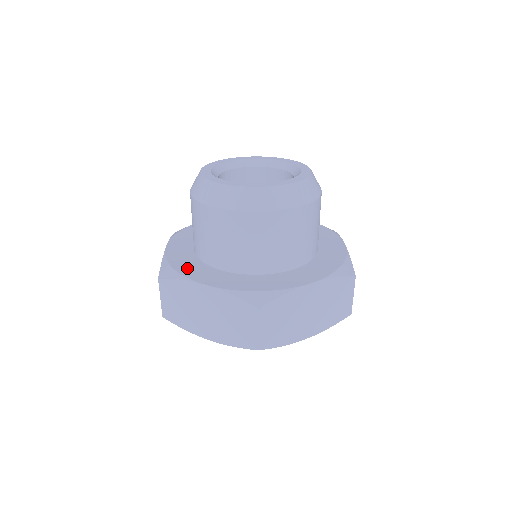
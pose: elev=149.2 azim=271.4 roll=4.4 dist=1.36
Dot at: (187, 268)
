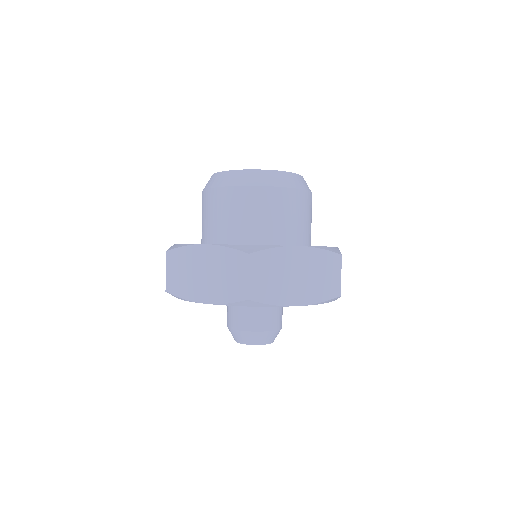
Dot at: occluded
